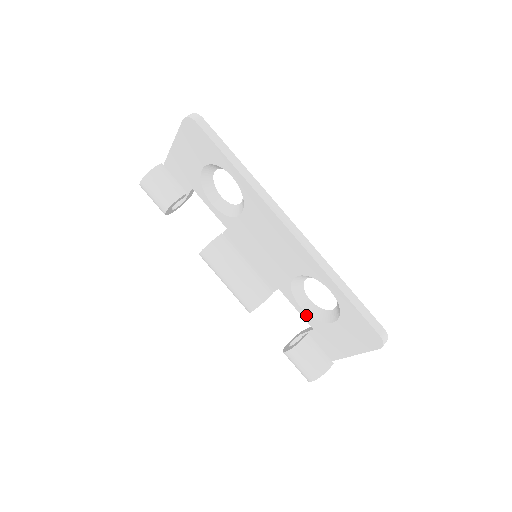
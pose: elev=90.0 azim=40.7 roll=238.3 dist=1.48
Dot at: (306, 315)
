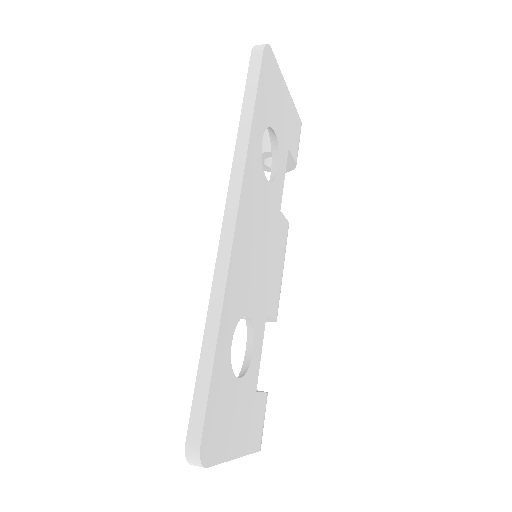
Dot at: occluded
